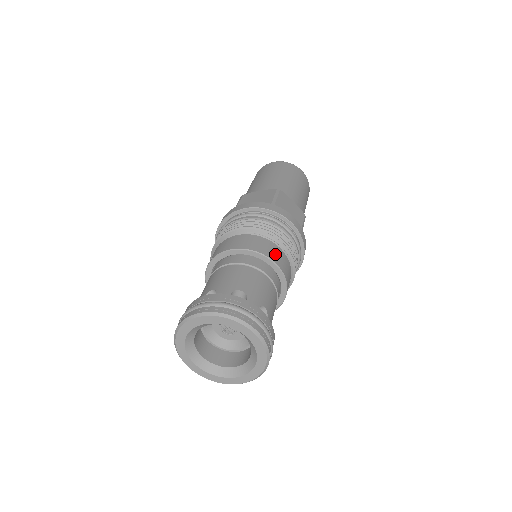
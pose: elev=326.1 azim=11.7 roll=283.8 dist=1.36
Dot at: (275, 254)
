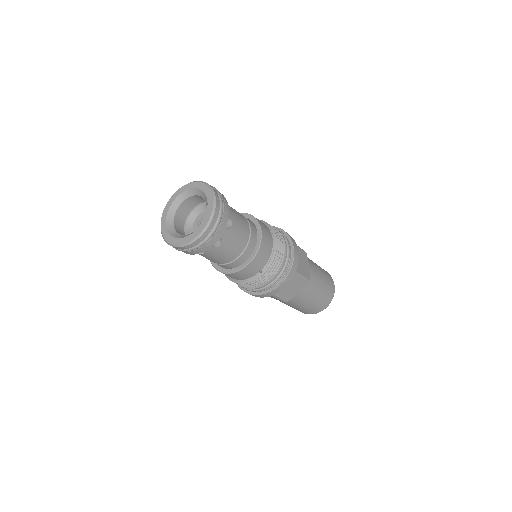
Dot at: (267, 235)
